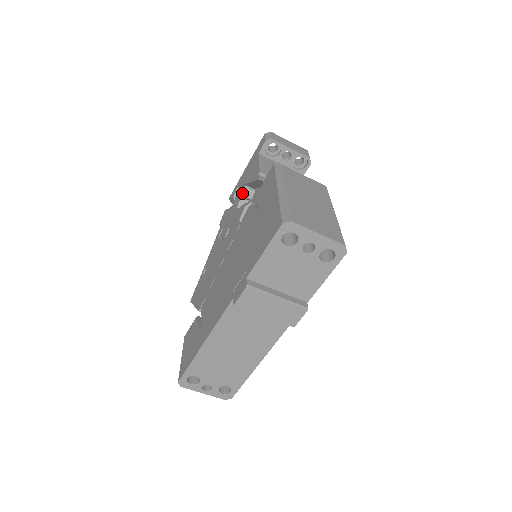
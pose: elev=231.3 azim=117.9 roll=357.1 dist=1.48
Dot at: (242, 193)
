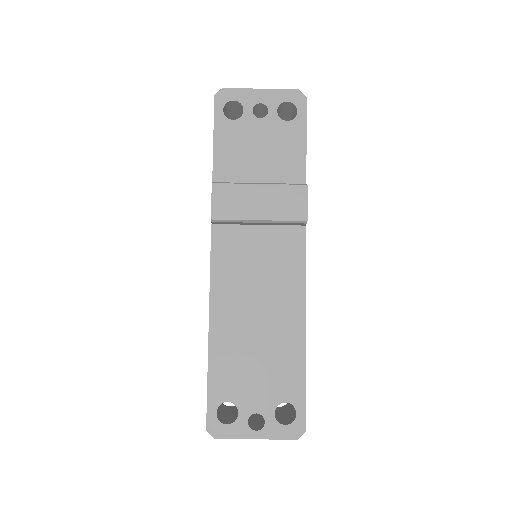
Dot at: occluded
